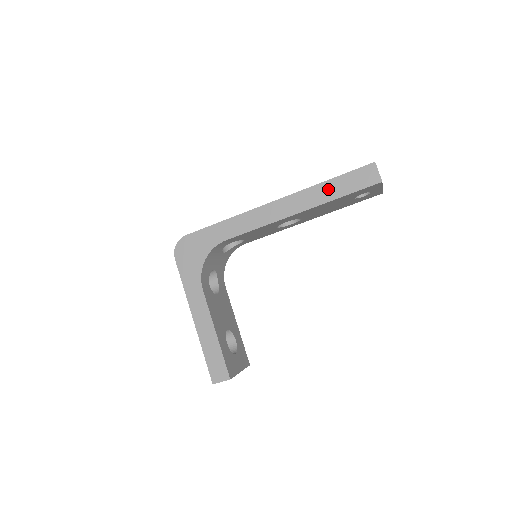
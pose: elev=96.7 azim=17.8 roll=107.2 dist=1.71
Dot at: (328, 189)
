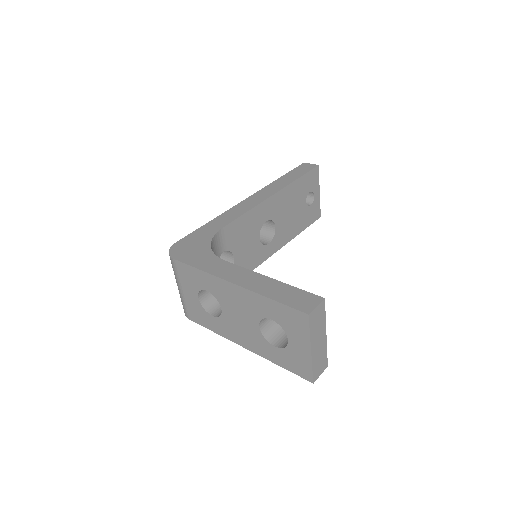
Dot at: (285, 179)
